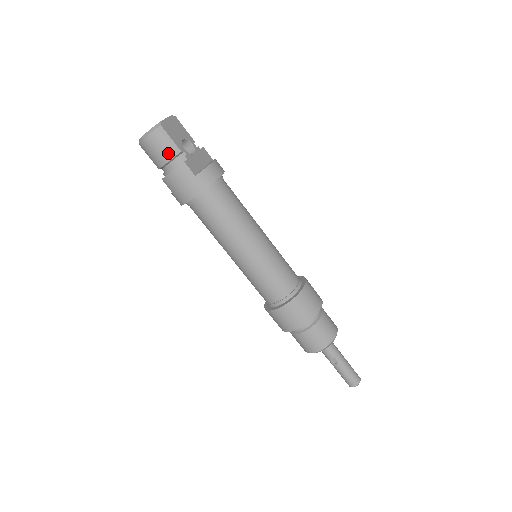
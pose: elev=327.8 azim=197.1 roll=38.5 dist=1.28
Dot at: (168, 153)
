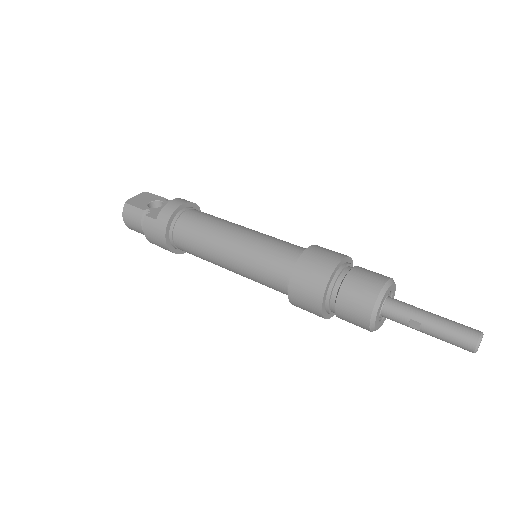
Dot at: (137, 218)
